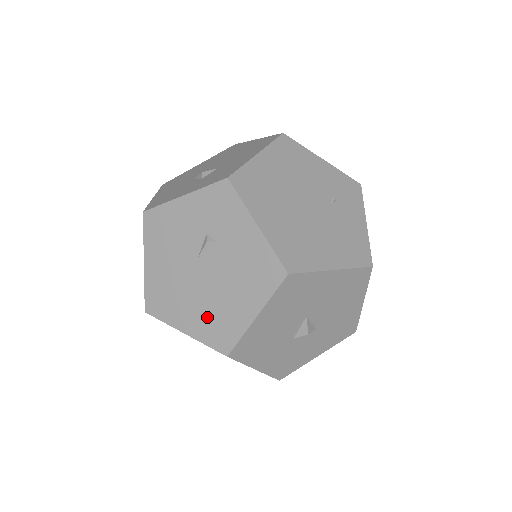
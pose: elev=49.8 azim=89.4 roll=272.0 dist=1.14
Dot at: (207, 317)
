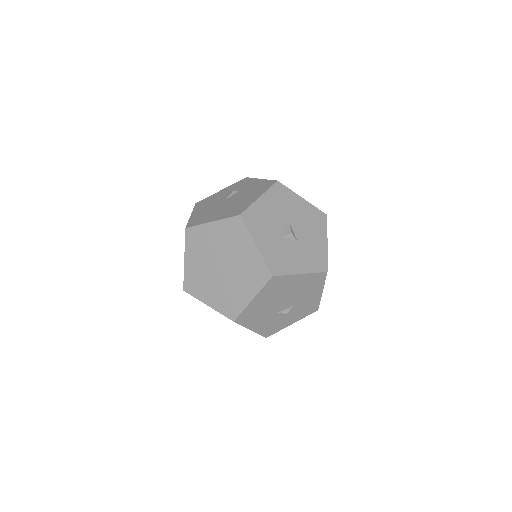
Dot at: (229, 210)
